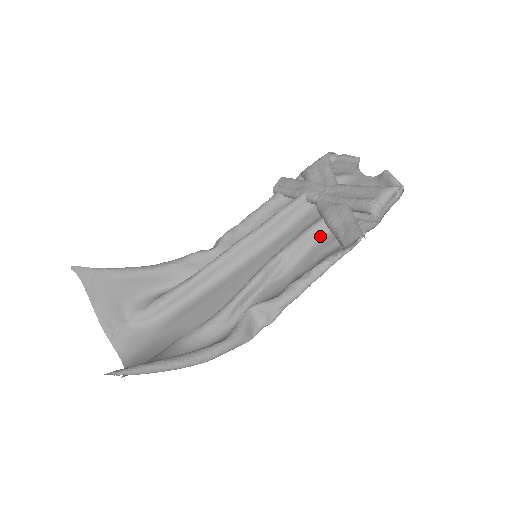
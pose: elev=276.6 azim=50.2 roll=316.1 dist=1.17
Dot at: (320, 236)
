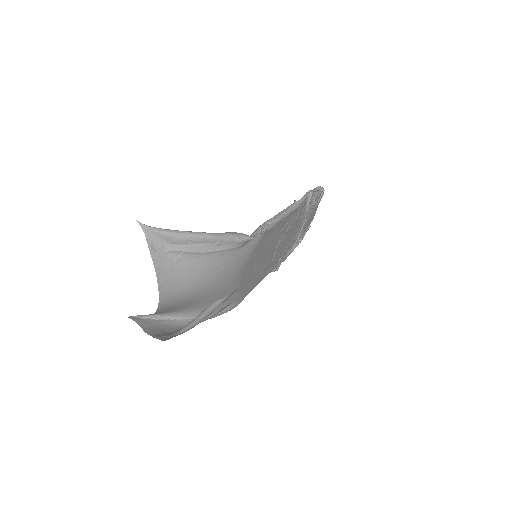
Dot at: (290, 225)
